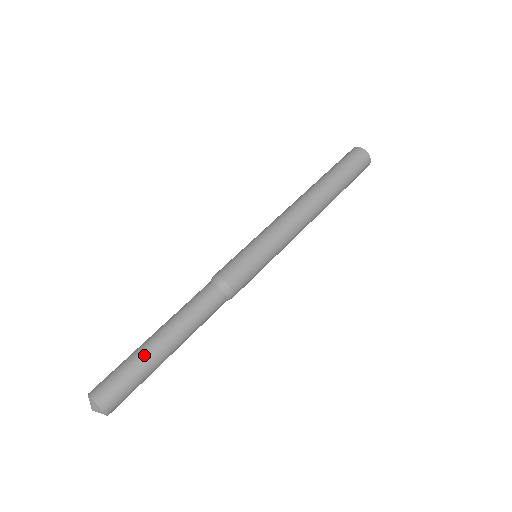
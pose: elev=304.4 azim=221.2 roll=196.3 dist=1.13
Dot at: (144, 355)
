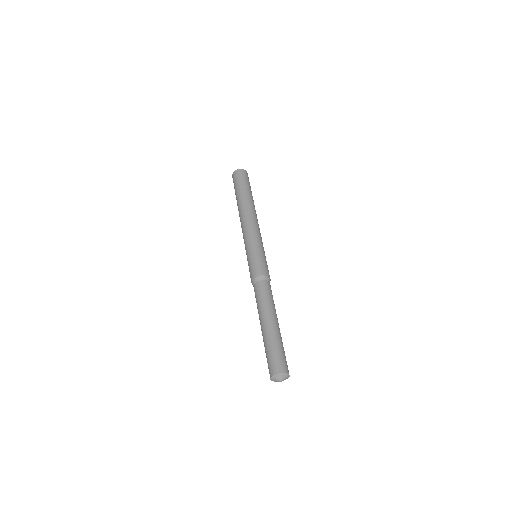
Dot at: (281, 337)
